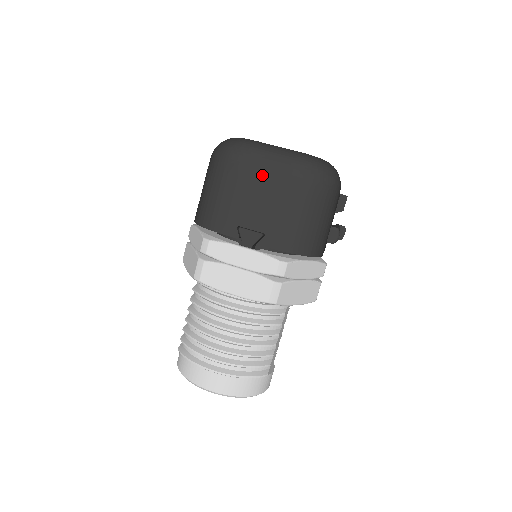
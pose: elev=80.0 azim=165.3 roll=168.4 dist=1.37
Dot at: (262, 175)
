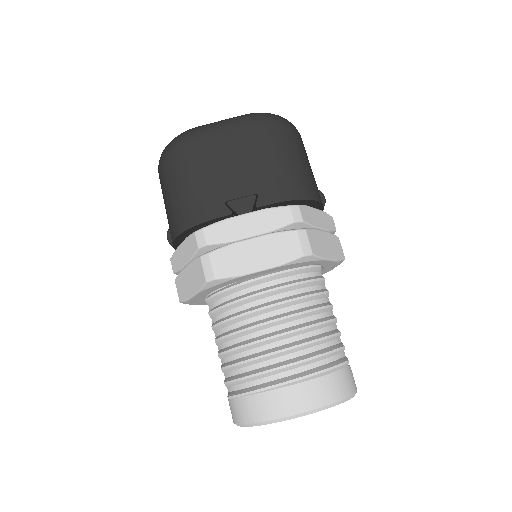
Dot at: (222, 142)
